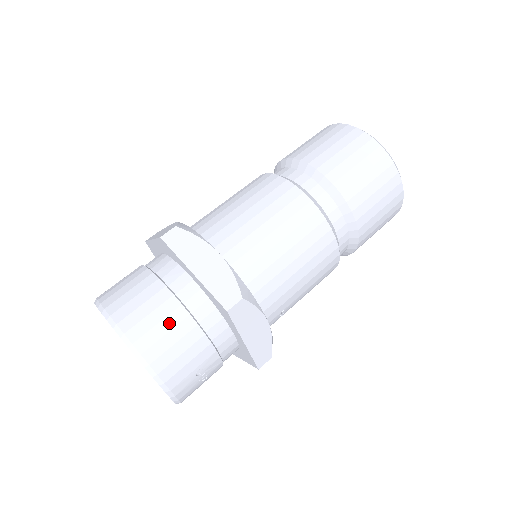
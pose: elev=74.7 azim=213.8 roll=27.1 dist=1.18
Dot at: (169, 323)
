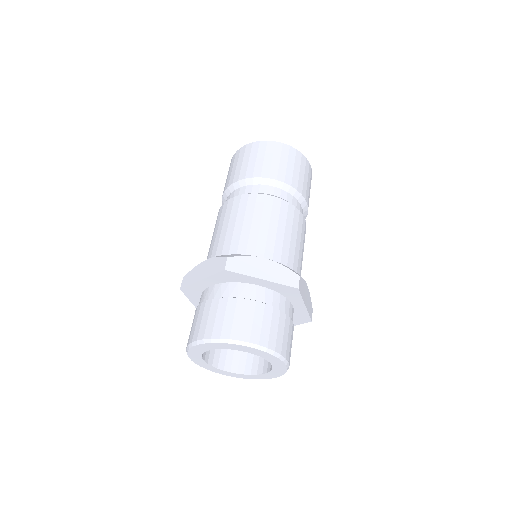
Dot at: occluded
